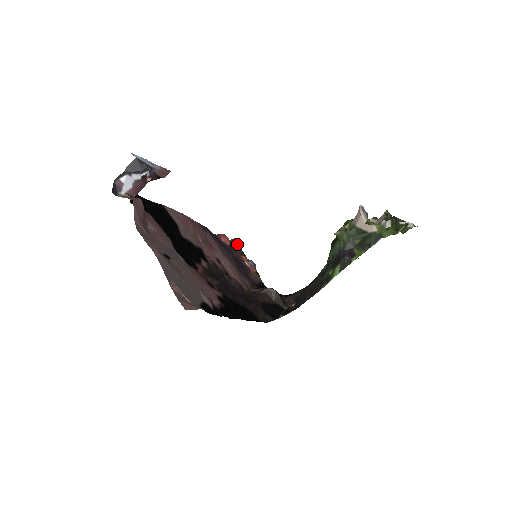
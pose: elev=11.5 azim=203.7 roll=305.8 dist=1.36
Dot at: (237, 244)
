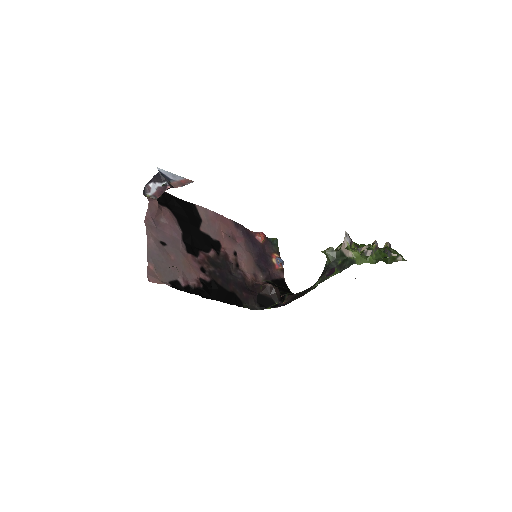
Dot at: (275, 243)
